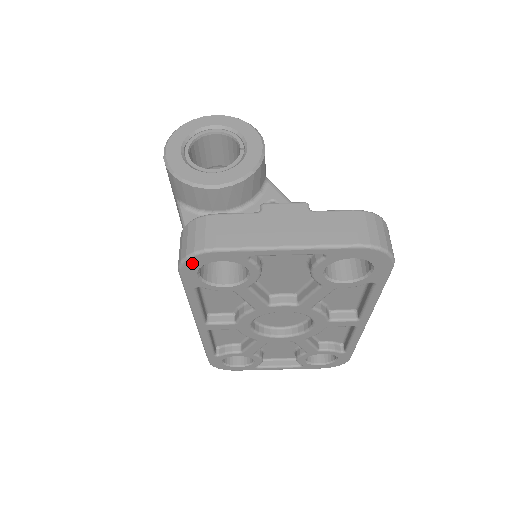
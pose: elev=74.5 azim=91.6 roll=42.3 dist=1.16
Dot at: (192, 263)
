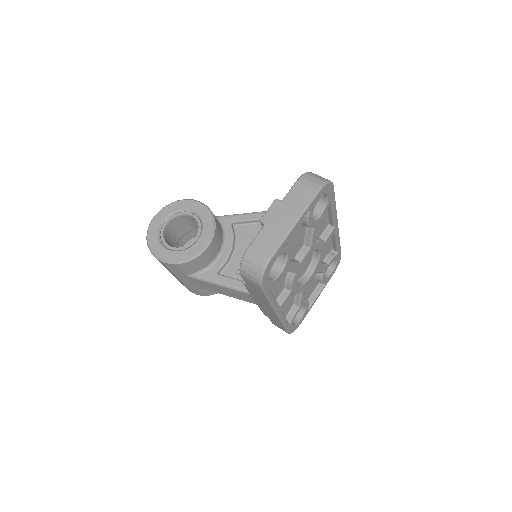
Dot at: (265, 276)
